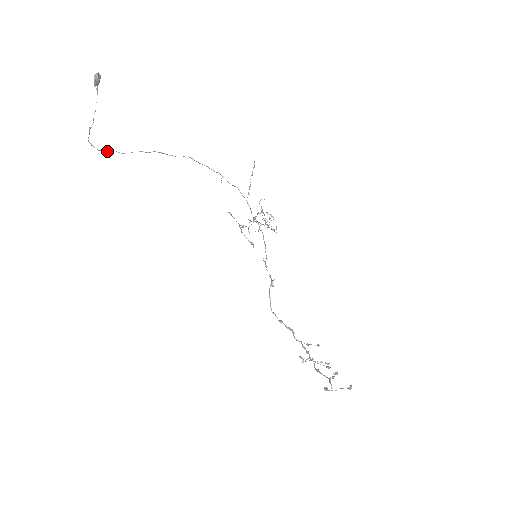
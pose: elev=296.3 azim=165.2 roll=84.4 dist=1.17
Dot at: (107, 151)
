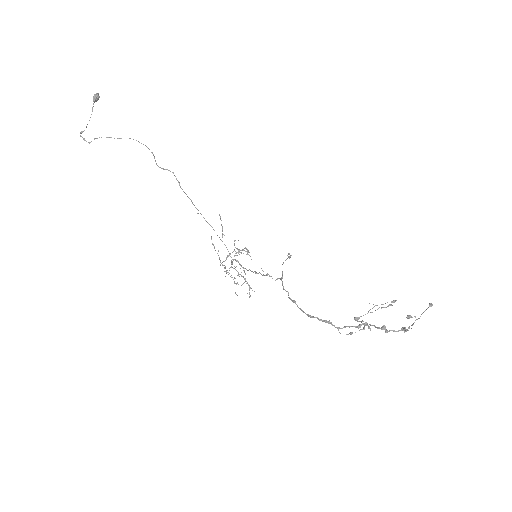
Dot at: occluded
